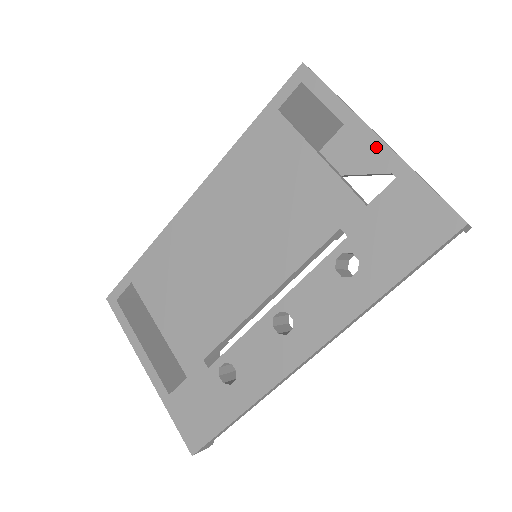
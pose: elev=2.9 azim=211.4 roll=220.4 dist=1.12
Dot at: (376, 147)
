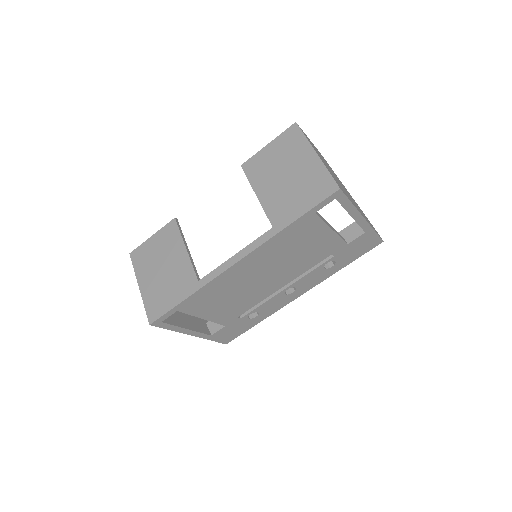
Dot at: (362, 223)
